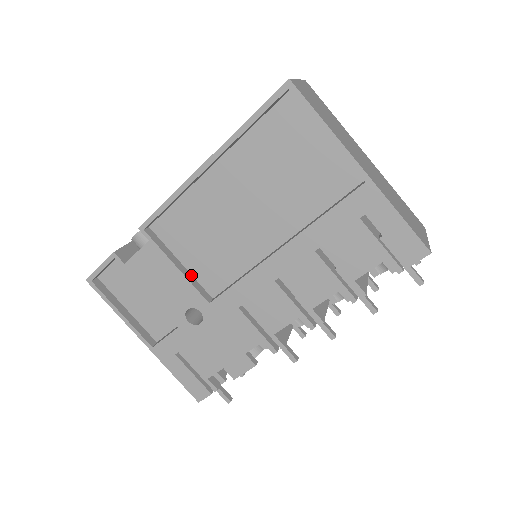
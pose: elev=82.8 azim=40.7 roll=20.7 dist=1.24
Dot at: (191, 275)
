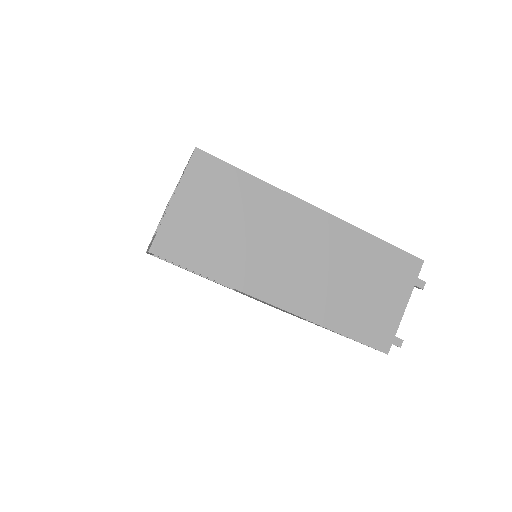
Dot at: occluded
